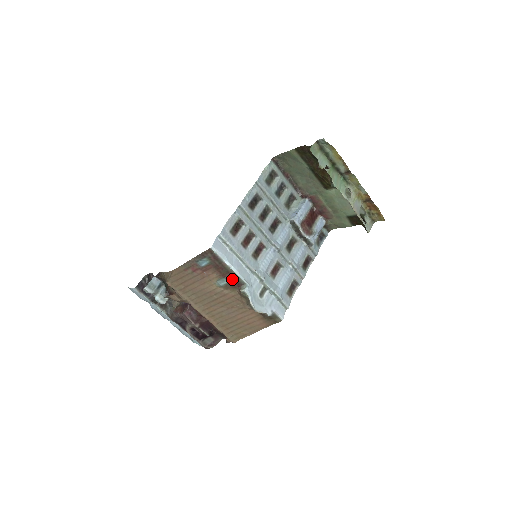
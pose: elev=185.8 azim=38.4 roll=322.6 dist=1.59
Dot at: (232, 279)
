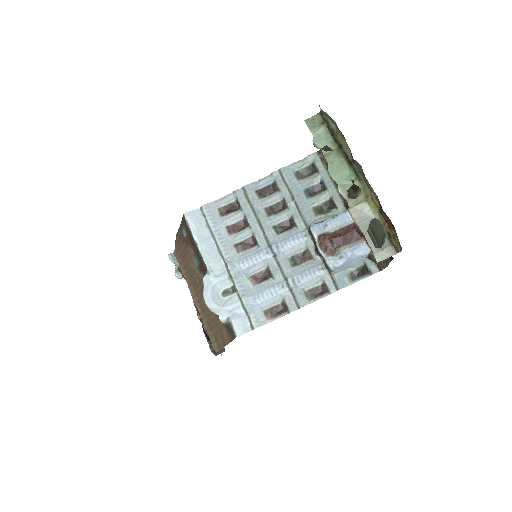
Dot at: (200, 260)
